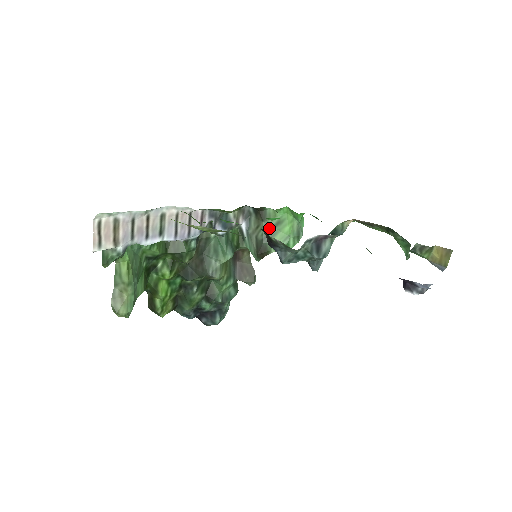
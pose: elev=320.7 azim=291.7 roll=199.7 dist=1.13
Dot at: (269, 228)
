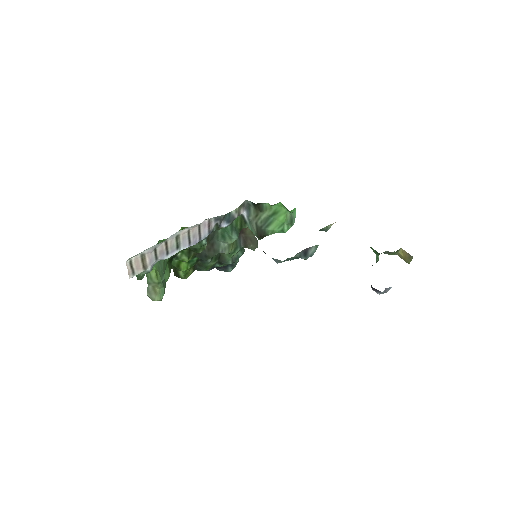
Dot at: (266, 217)
